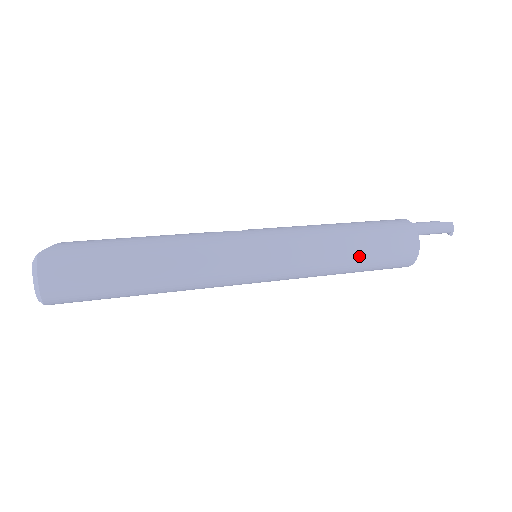
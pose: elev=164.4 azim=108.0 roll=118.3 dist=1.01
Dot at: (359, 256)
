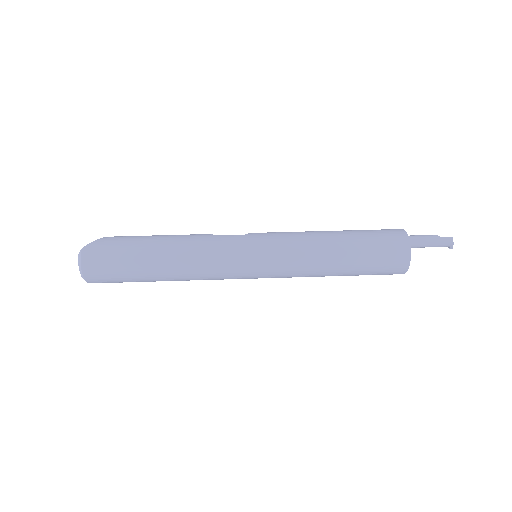
Dot at: (347, 265)
